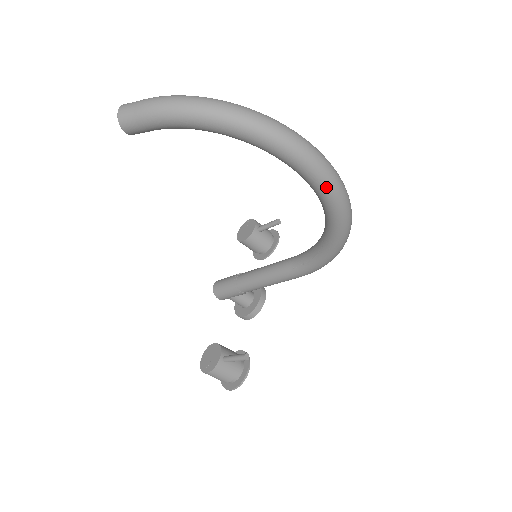
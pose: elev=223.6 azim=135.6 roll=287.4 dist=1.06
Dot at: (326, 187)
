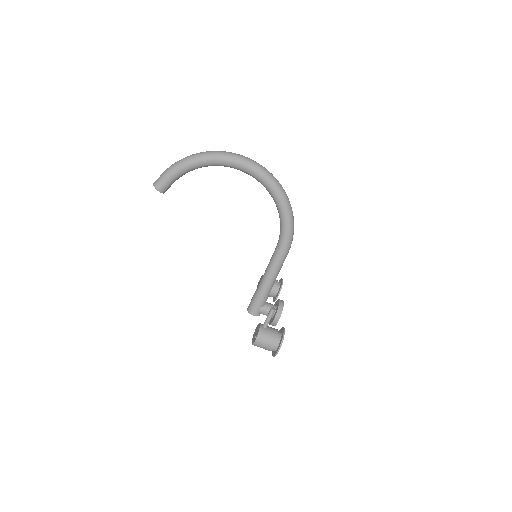
Dot at: (256, 169)
